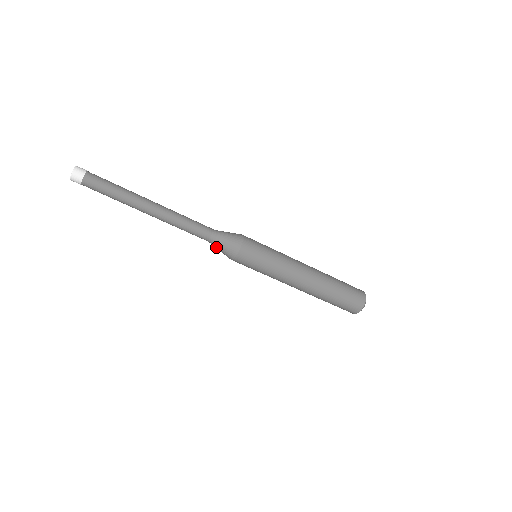
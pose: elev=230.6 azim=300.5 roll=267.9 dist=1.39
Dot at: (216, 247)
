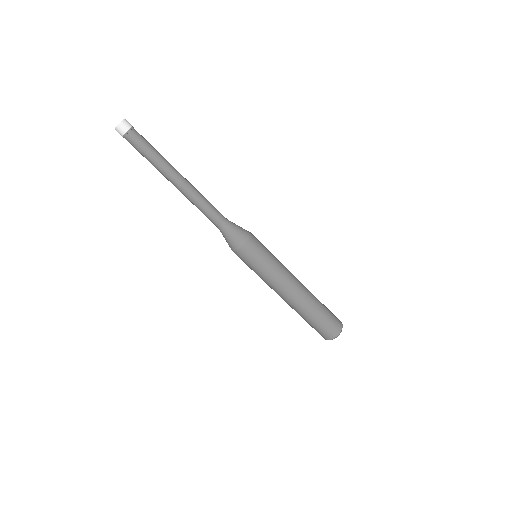
Dot at: (225, 234)
